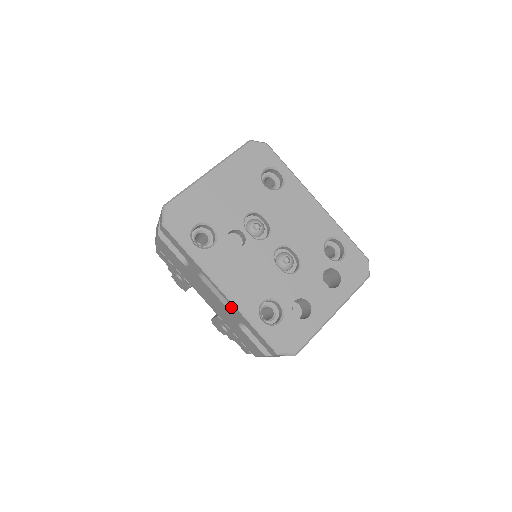
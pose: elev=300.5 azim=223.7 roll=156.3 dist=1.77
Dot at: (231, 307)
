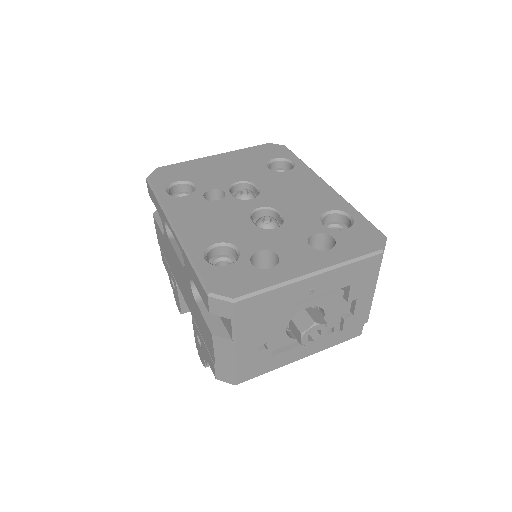
Dot at: occluded
